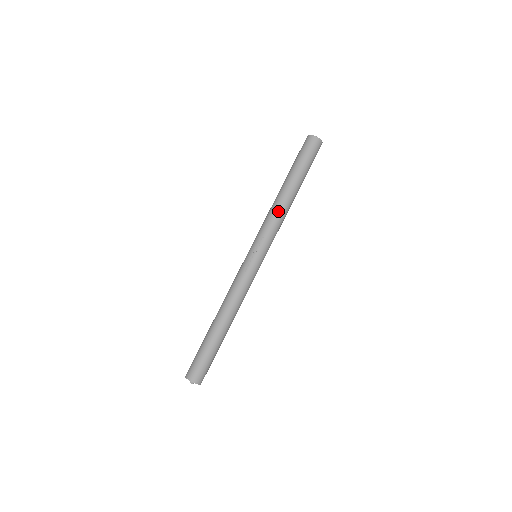
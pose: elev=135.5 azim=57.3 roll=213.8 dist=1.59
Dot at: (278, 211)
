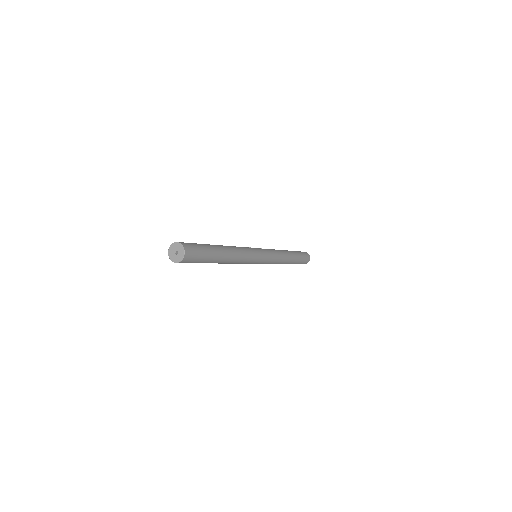
Dot at: (278, 250)
